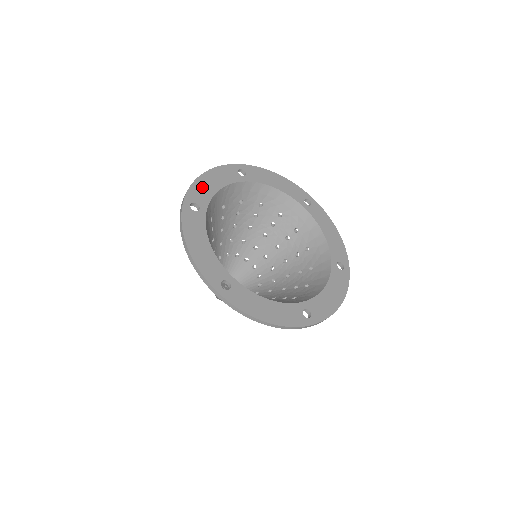
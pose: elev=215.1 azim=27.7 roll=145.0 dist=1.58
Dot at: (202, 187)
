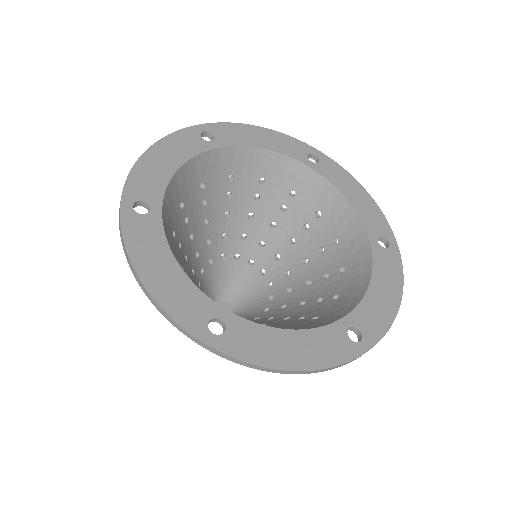
Dot at: (241, 132)
